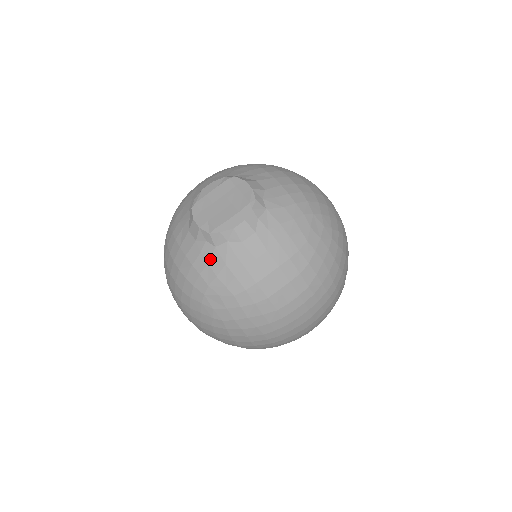
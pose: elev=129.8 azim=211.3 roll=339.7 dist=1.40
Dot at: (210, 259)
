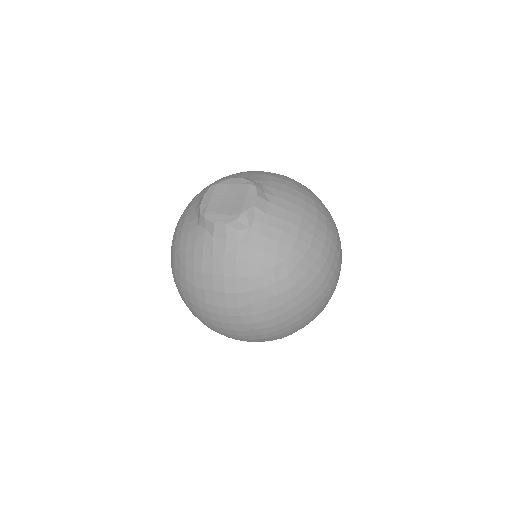
Dot at: (191, 231)
